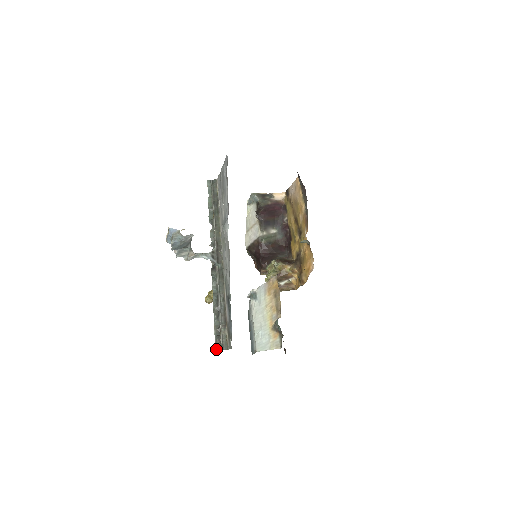
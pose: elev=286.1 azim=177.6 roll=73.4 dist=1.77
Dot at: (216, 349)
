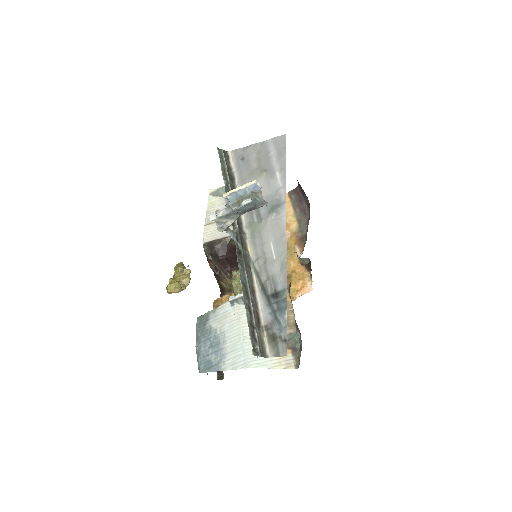
Dot at: (254, 353)
